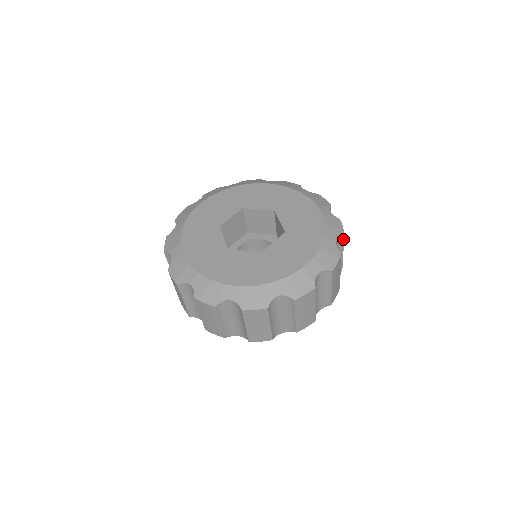
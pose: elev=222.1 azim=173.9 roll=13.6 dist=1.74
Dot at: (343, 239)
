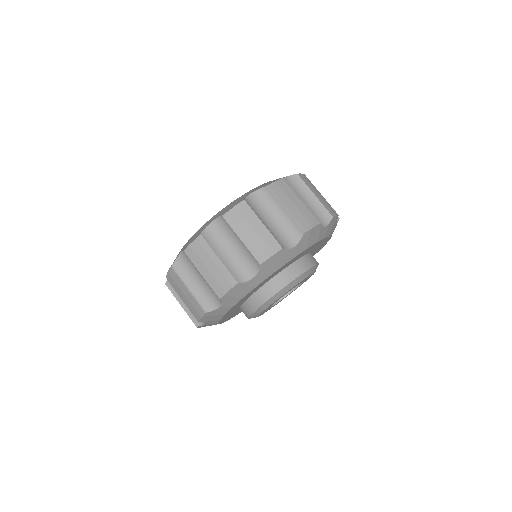
Dot at: occluded
